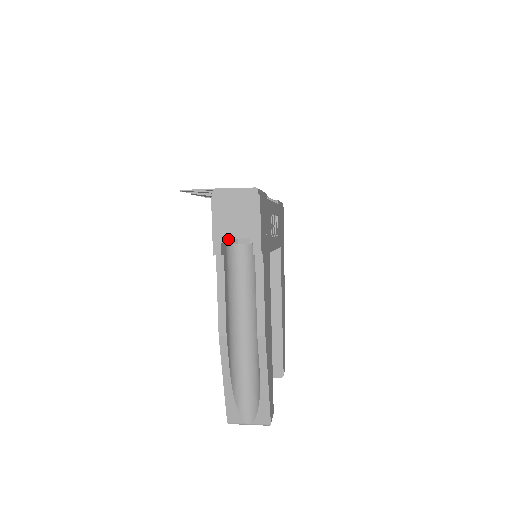
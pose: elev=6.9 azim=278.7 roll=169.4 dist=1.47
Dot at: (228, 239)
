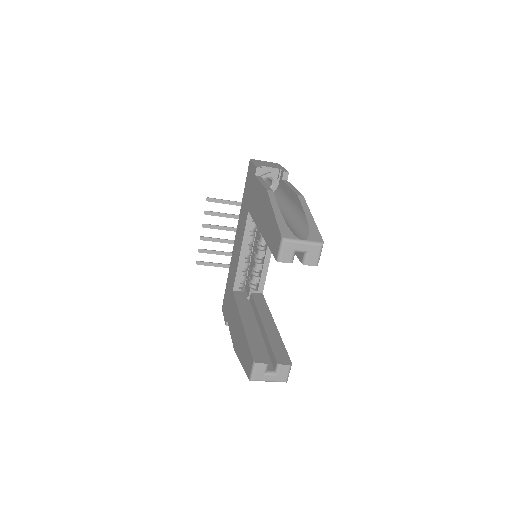
Dot at: (262, 175)
